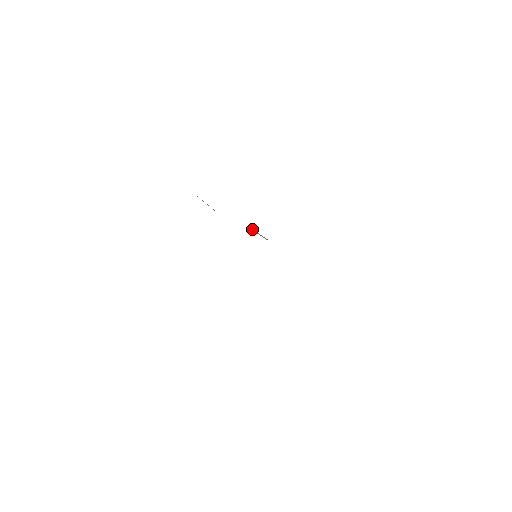
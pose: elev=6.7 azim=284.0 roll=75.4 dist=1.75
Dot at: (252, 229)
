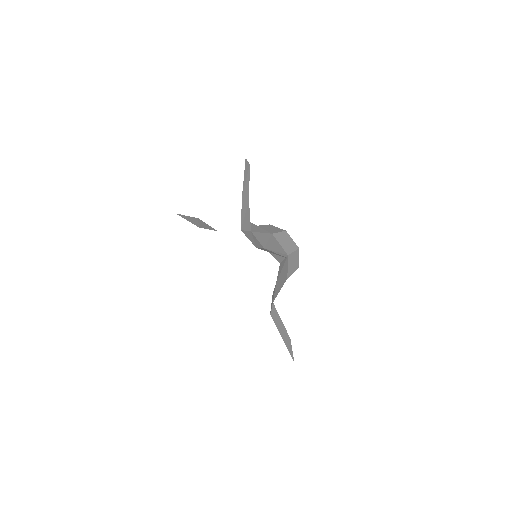
Dot at: (265, 225)
